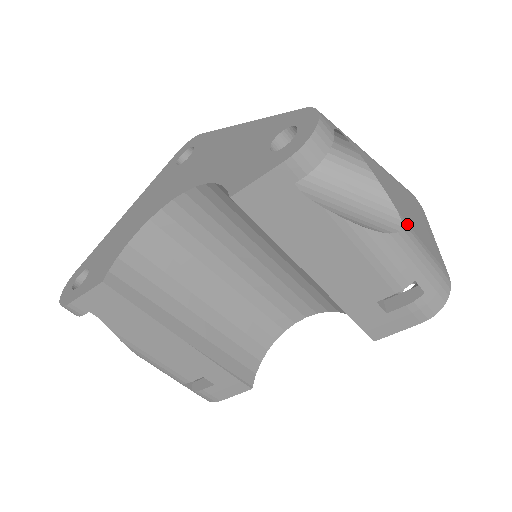
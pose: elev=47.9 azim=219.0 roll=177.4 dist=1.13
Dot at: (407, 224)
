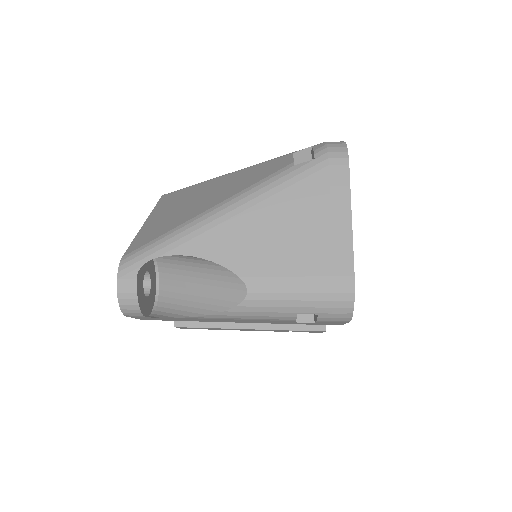
Dot at: (258, 278)
